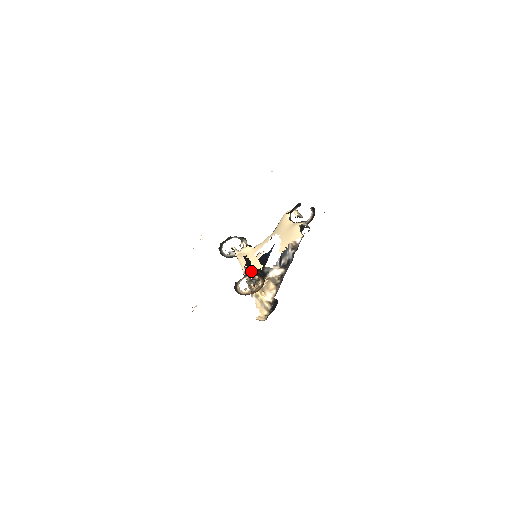
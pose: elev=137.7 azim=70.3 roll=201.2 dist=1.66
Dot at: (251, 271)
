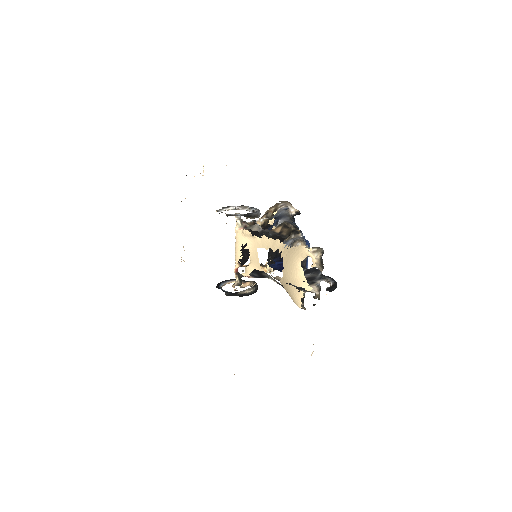
Dot at: (247, 267)
